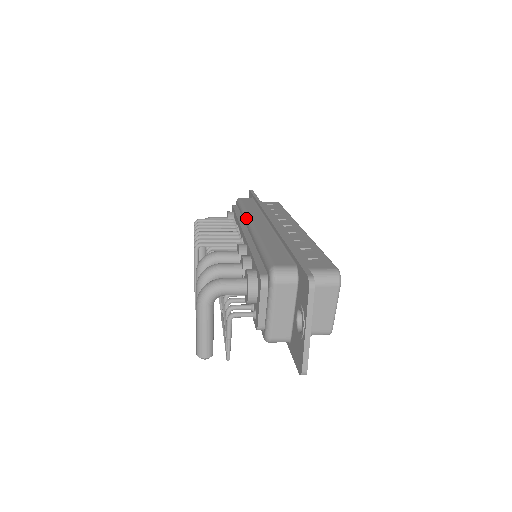
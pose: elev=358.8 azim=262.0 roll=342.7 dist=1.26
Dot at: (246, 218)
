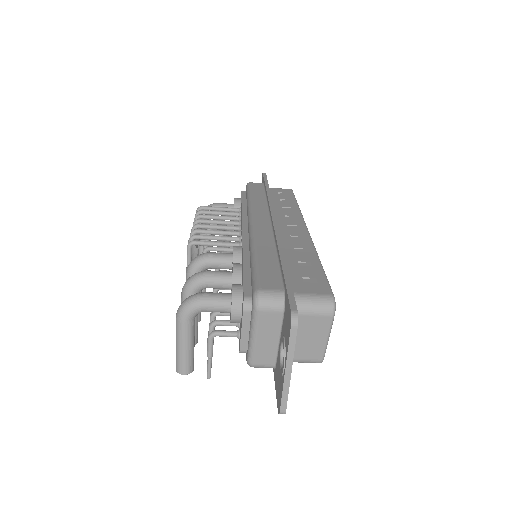
Dot at: (249, 213)
